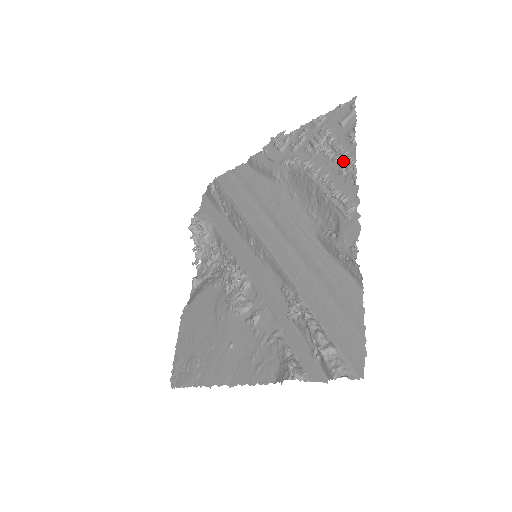
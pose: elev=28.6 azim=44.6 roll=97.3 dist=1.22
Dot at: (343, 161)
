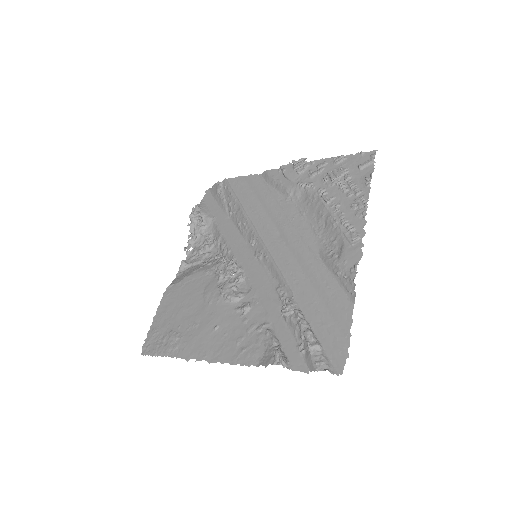
Dot at: (356, 198)
